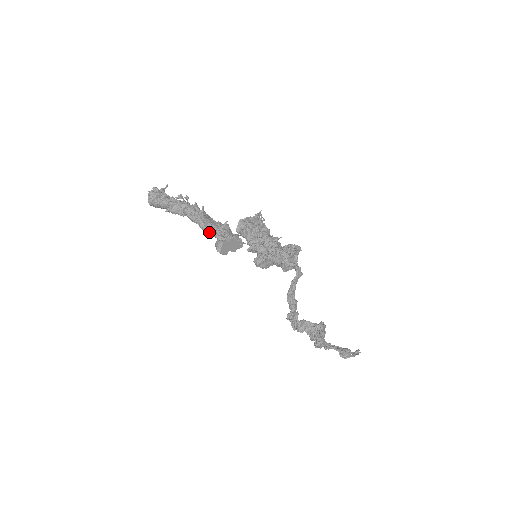
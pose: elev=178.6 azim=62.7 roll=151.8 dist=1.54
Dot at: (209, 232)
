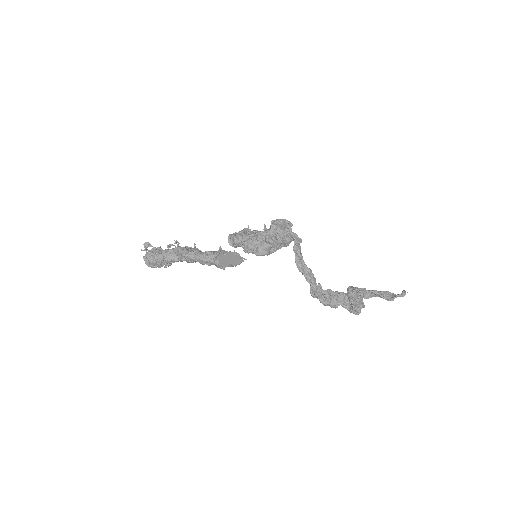
Dot at: (206, 260)
